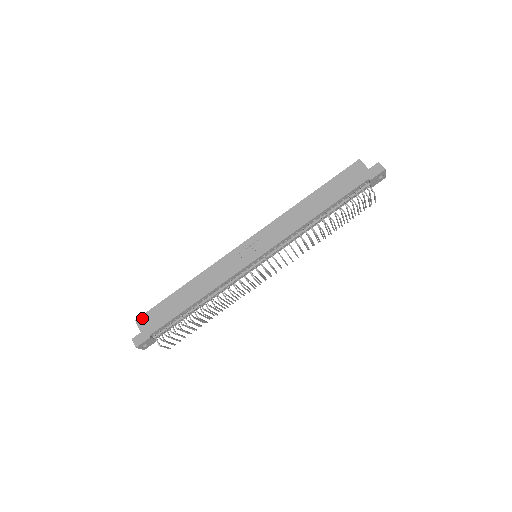
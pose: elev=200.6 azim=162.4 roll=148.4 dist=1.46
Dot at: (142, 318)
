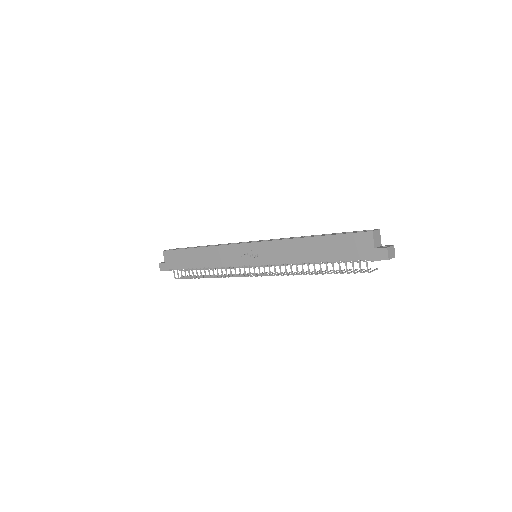
Dot at: (167, 253)
